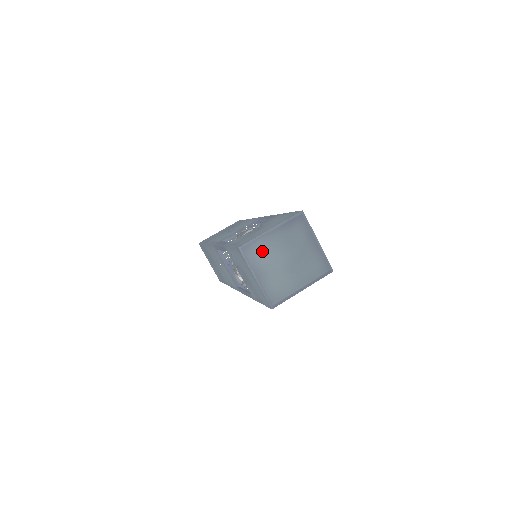
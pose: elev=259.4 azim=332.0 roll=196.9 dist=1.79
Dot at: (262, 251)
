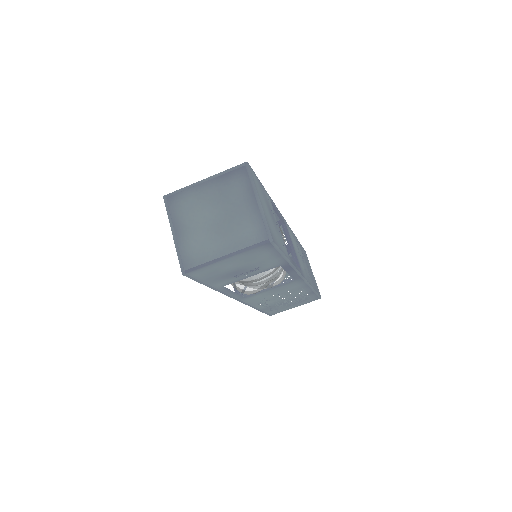
Dot at: (188, 203)
